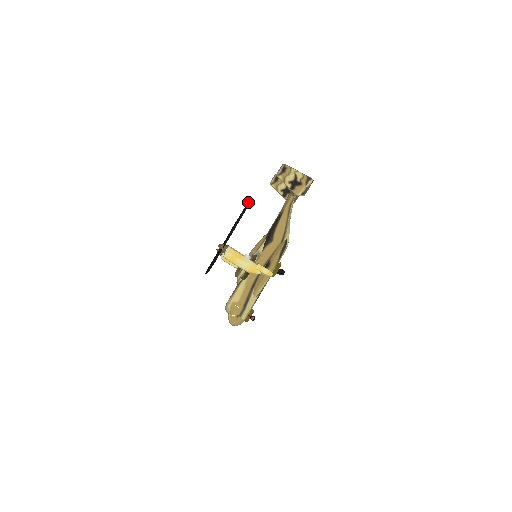
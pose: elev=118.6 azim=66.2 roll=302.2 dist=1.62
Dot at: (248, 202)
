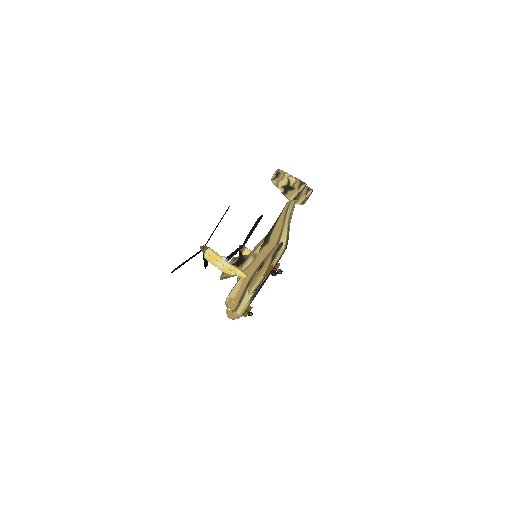
Dot at: (228, 208)
